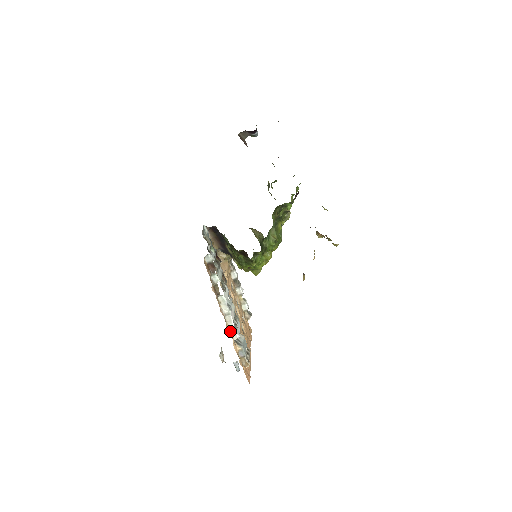
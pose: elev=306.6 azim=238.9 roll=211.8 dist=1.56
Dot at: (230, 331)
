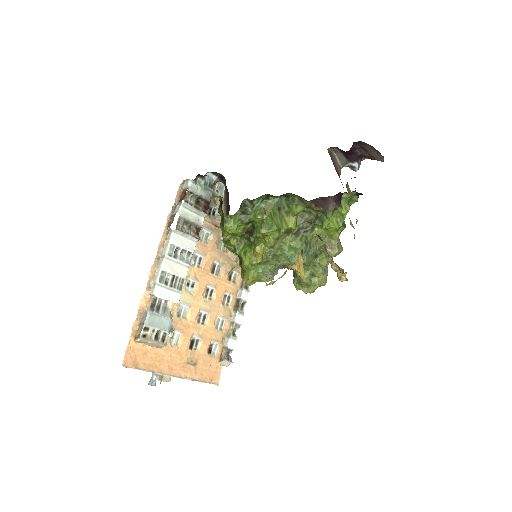
Dot at: (153, 279)
